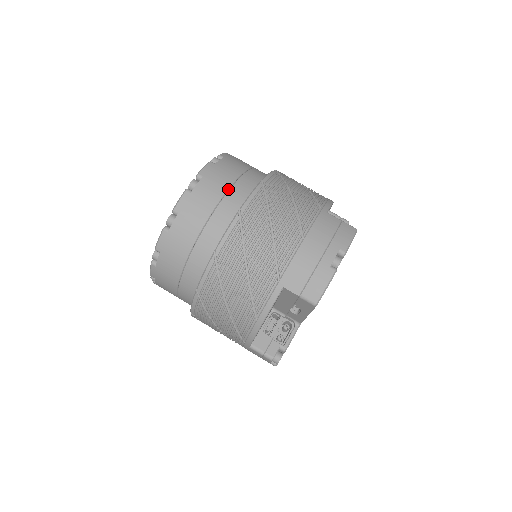
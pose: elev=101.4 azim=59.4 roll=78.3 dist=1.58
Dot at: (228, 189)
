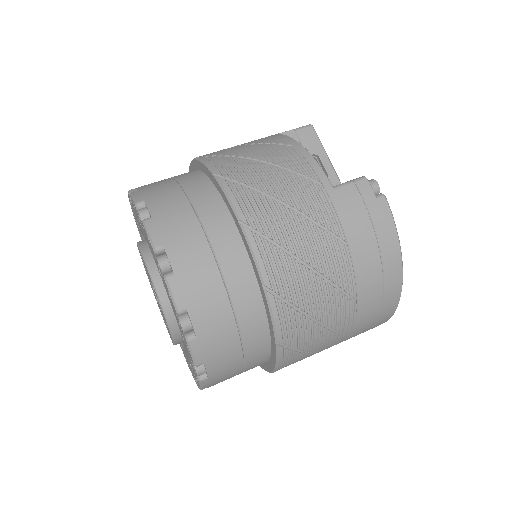
Dot at: occluded
